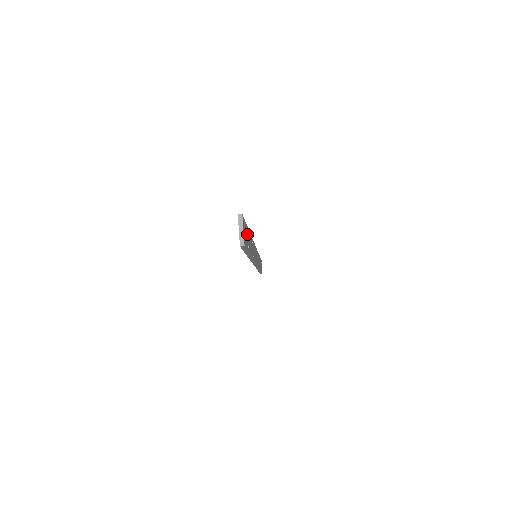
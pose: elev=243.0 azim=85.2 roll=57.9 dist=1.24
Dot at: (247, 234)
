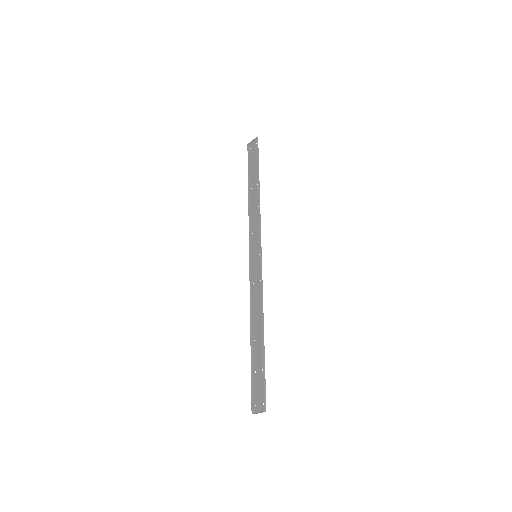
Dot at: (261, 372)
